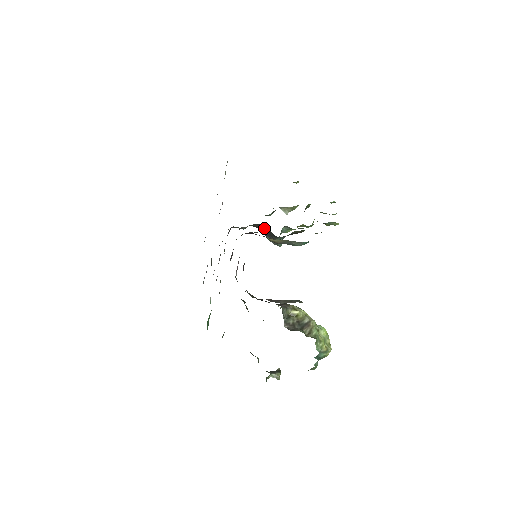
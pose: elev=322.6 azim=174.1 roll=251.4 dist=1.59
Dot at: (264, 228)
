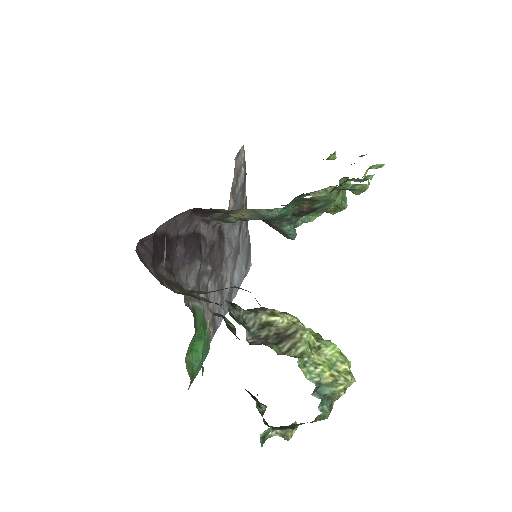
Dot at: occluded
